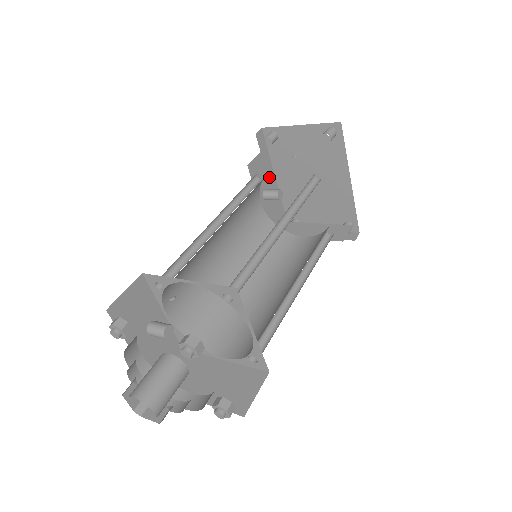
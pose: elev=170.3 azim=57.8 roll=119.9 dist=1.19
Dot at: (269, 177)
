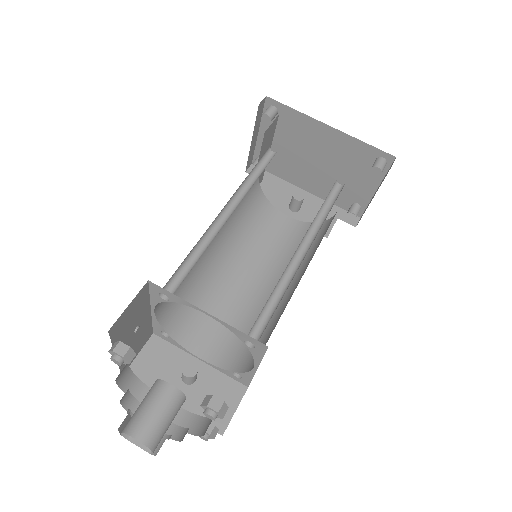
Dot at: (290, 192)
